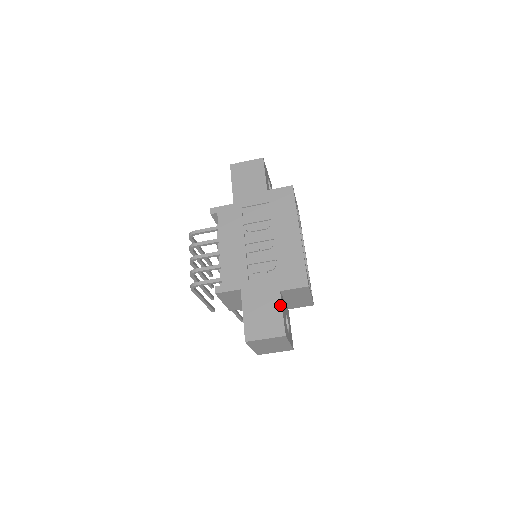
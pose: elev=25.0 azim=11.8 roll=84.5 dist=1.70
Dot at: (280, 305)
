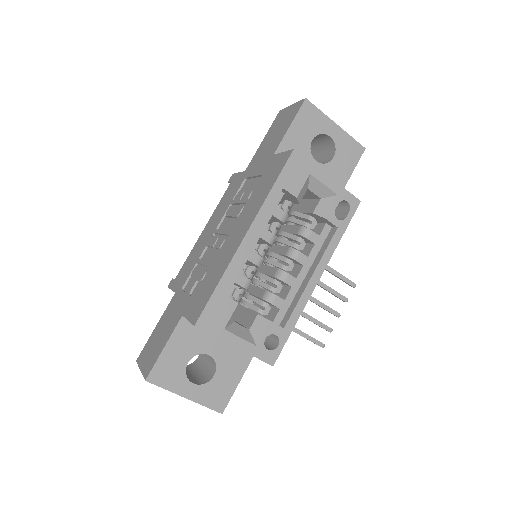
Dot at: (170, 335)
